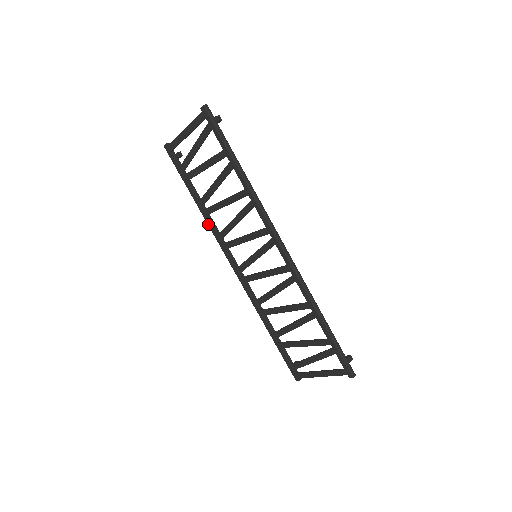
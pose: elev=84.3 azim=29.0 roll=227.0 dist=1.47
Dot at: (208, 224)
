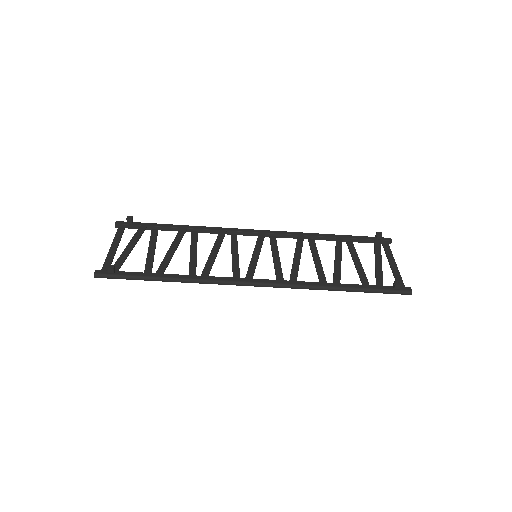
Dot at: (206, 231)
